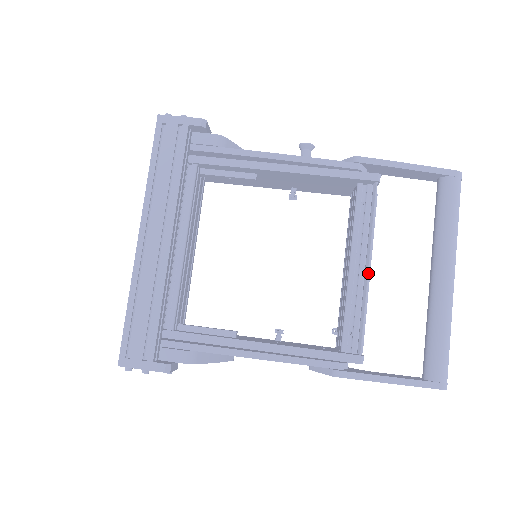
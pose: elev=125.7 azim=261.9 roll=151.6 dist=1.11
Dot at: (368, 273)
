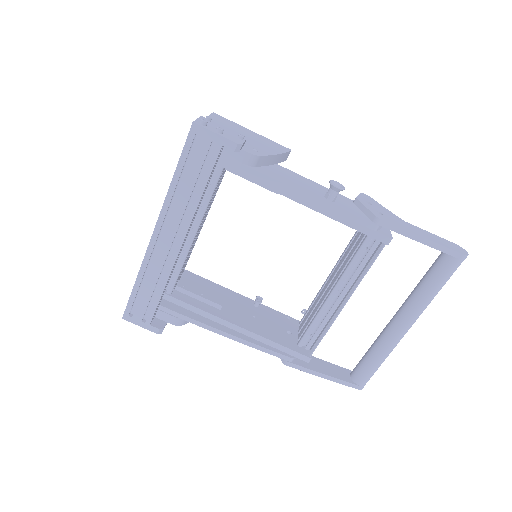
Dot at: occluded
